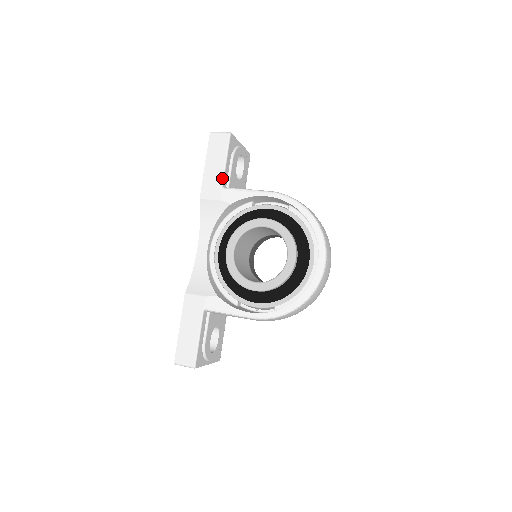
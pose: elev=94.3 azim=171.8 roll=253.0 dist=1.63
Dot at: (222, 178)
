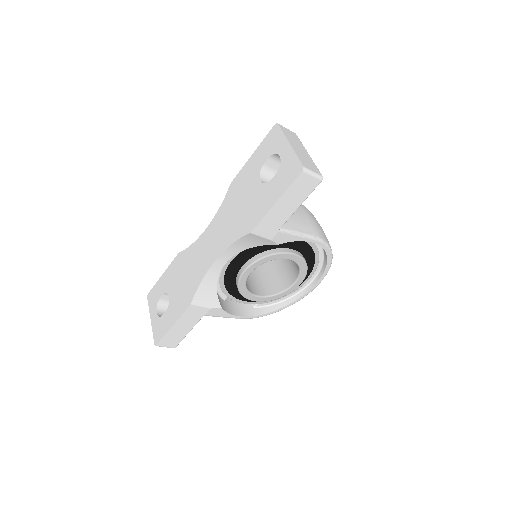
Dot at: occluded
